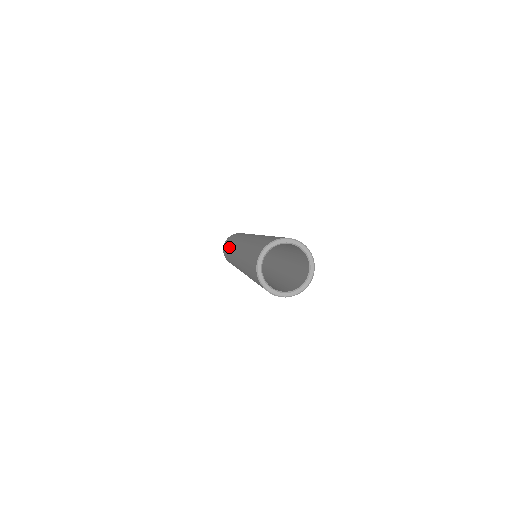
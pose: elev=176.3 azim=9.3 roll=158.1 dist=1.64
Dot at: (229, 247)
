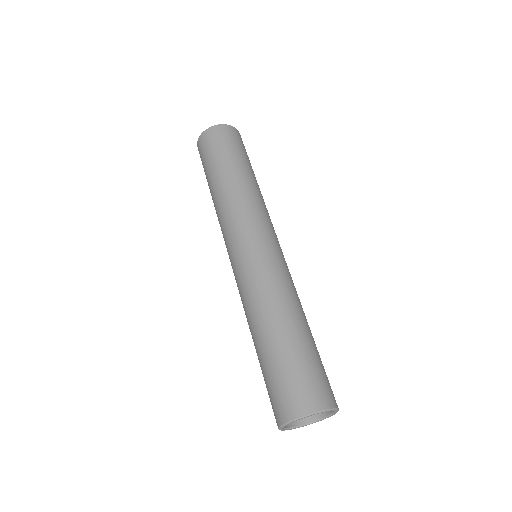
Dot at: (226, 186)
